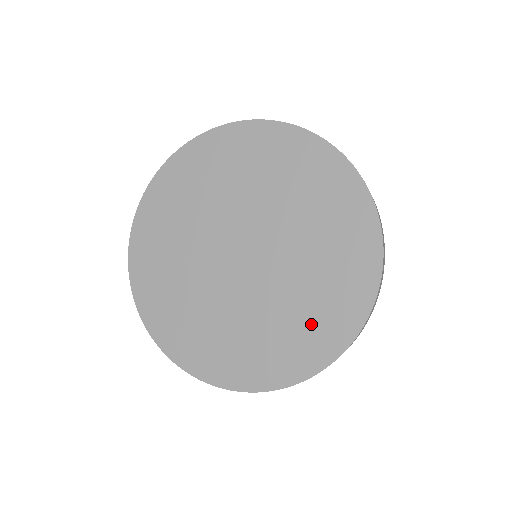
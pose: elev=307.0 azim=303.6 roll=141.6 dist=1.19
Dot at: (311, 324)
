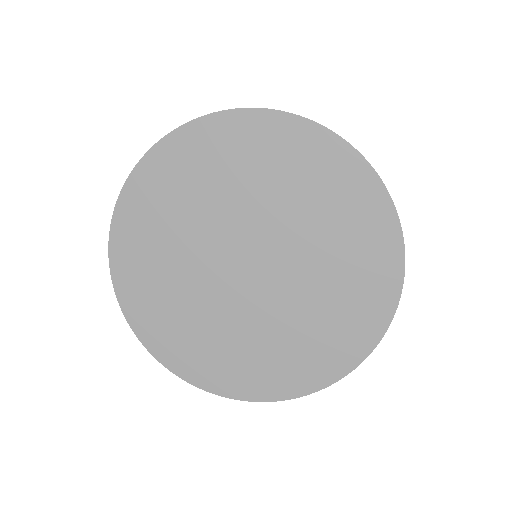
Dot at: (318, 345)
